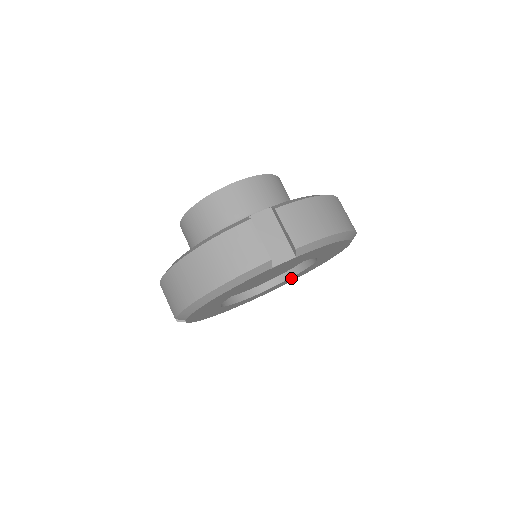
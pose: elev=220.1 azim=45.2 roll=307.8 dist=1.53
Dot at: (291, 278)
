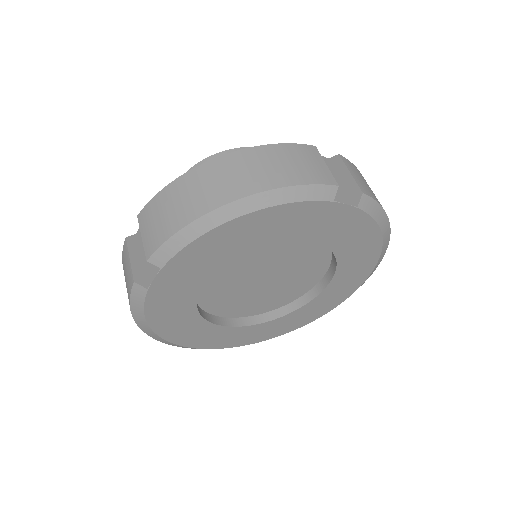
Dot at: (346, 265)
